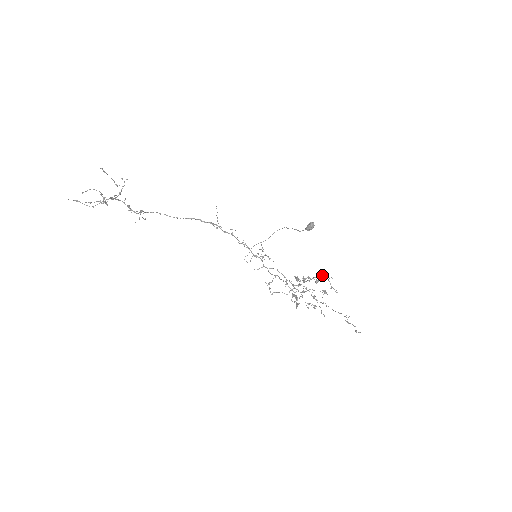
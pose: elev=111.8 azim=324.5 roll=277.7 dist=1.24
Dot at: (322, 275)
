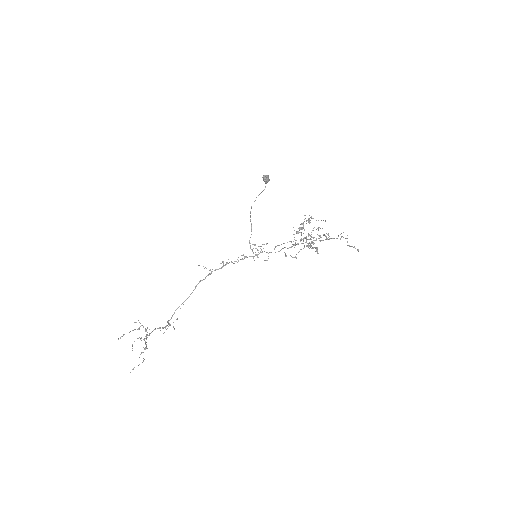
Dot at: (305, 218)
